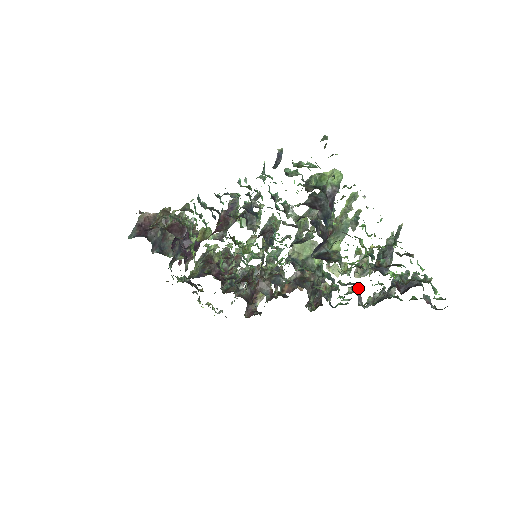
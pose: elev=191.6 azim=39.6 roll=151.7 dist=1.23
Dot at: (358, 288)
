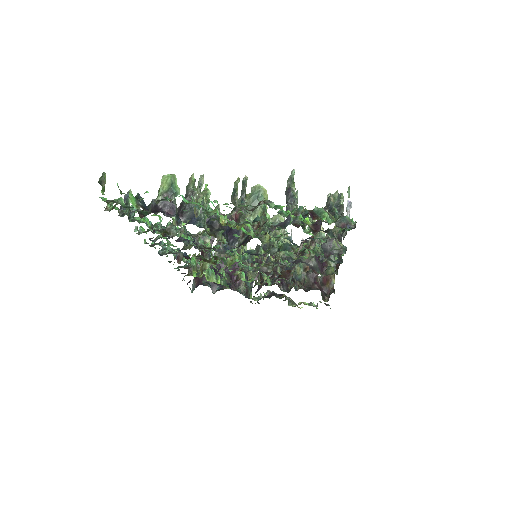
Dot at: occluded
